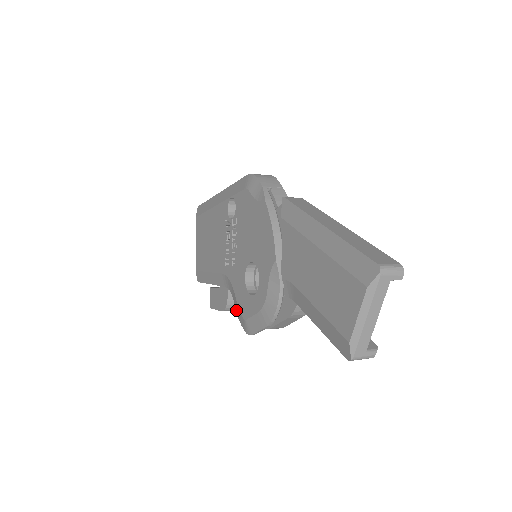
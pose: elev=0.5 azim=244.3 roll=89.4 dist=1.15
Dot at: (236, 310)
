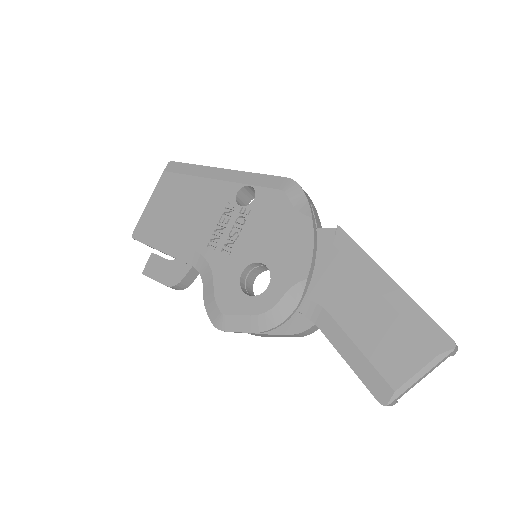
Dot at: (205, 297)
